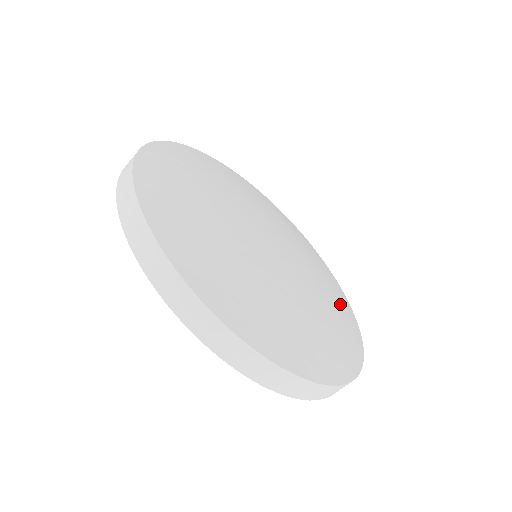
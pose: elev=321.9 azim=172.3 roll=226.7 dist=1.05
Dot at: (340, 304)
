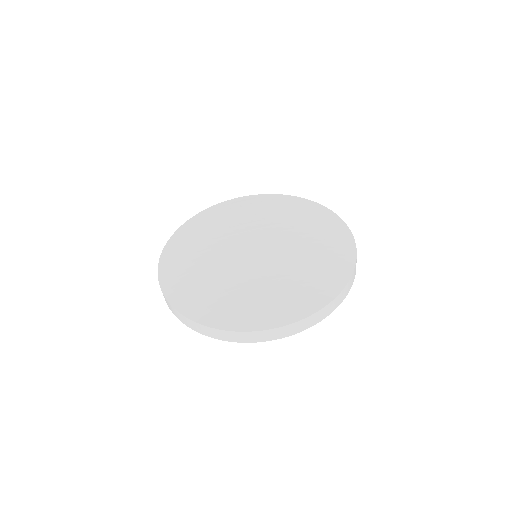
Dot at: (329, 237)
